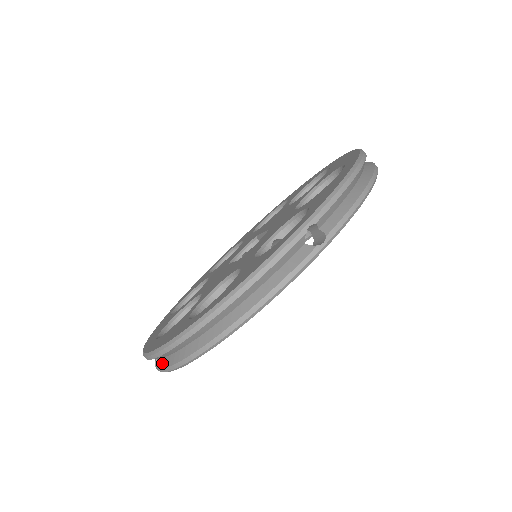
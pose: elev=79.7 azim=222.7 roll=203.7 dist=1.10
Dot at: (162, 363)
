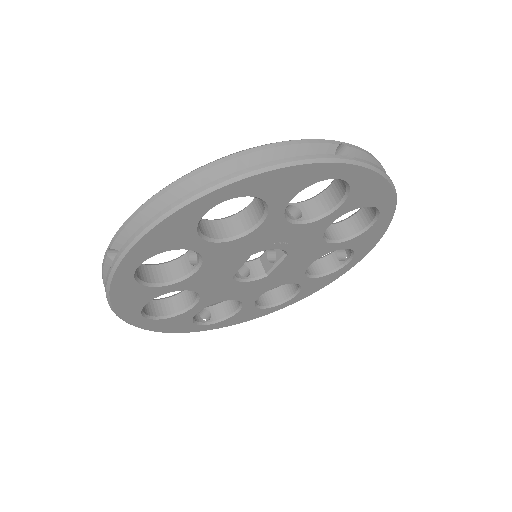
Dot at: (132, 236)
